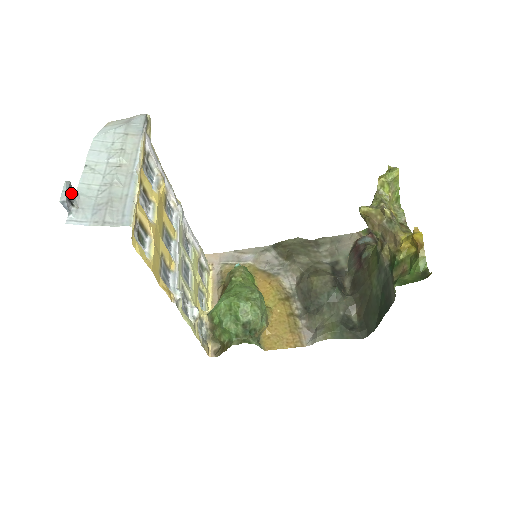
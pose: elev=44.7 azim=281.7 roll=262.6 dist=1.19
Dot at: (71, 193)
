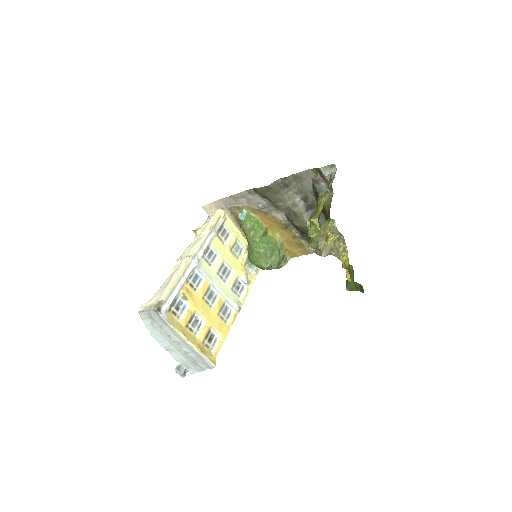
Dot at: (180, 369)
